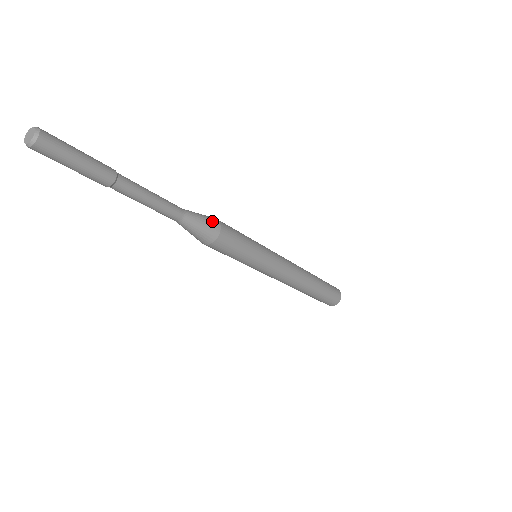
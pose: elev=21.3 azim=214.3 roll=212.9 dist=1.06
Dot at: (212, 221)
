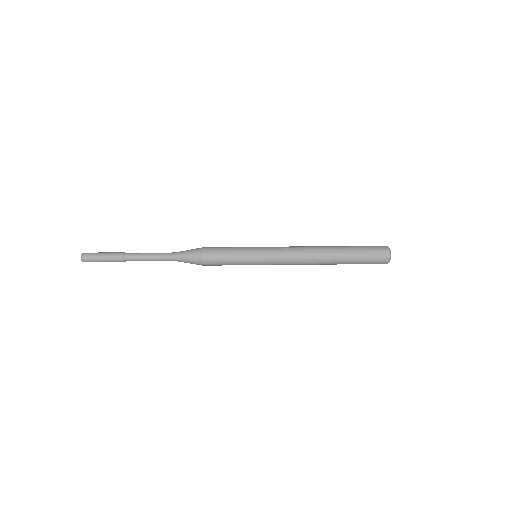
Dot at: occluded
